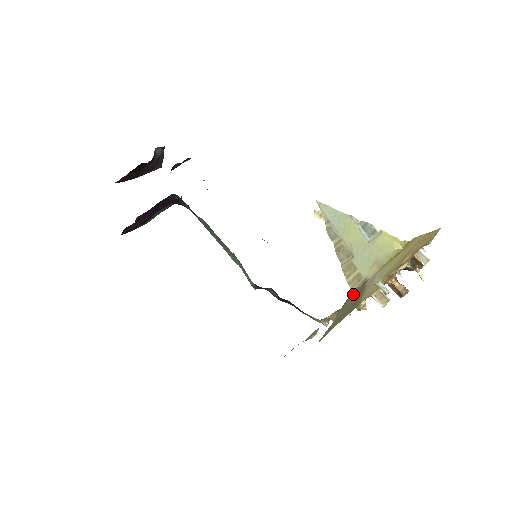
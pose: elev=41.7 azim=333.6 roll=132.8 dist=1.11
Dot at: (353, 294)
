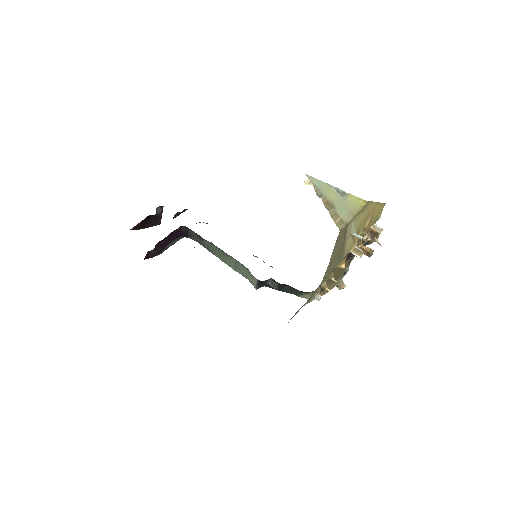
Dot at: (340, 235)
